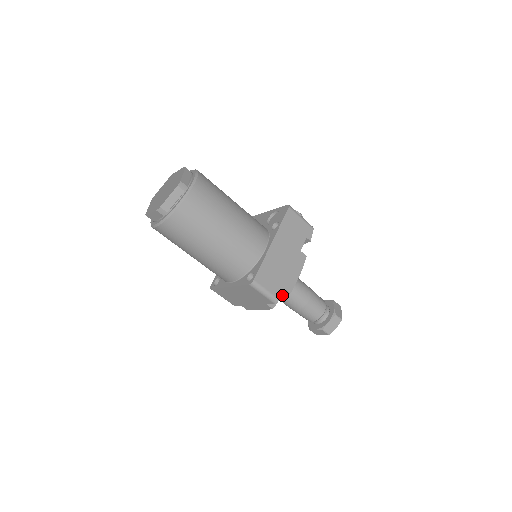
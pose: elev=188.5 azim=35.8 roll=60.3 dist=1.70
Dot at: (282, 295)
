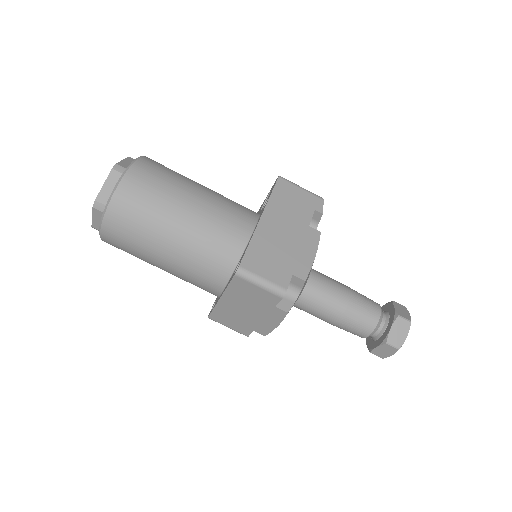
Dot at: (297, 291)
